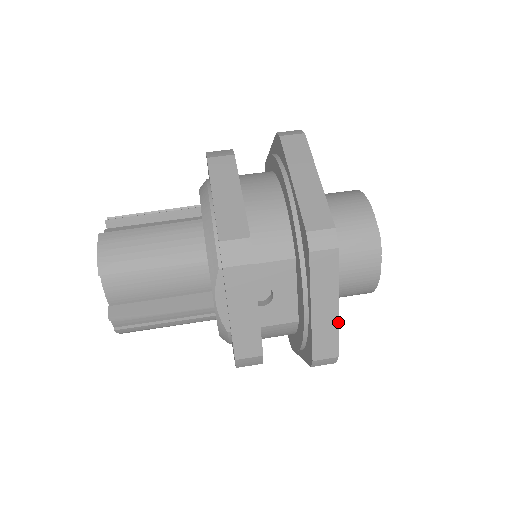
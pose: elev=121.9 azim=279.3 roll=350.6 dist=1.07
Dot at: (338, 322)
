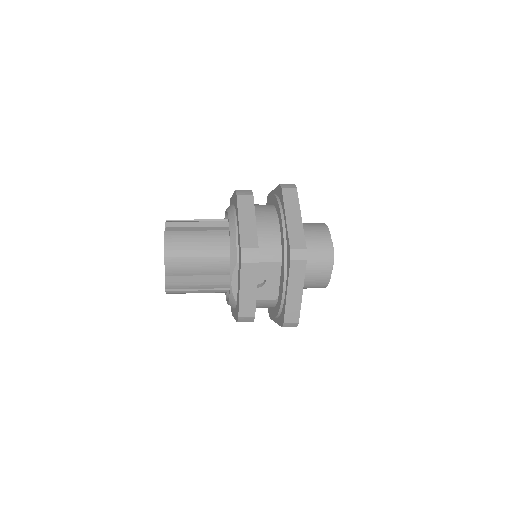
Dot at: (301, 302)
